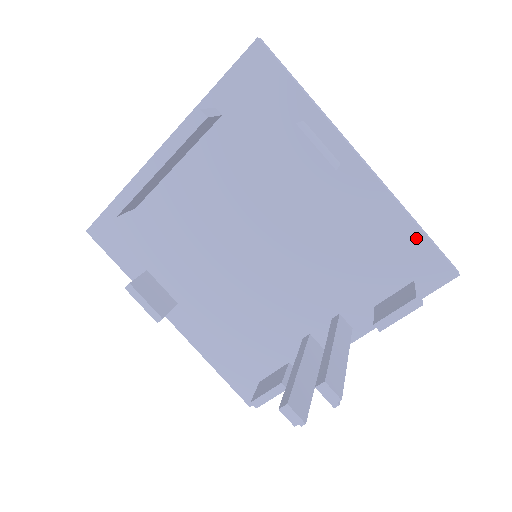
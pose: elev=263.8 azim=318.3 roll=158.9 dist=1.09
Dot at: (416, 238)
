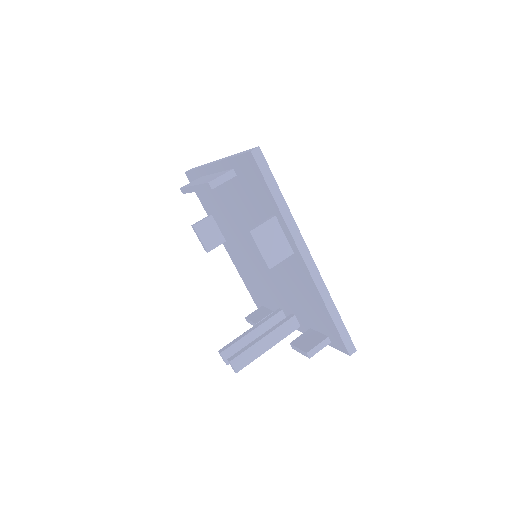
Dot at: (330, 321)
